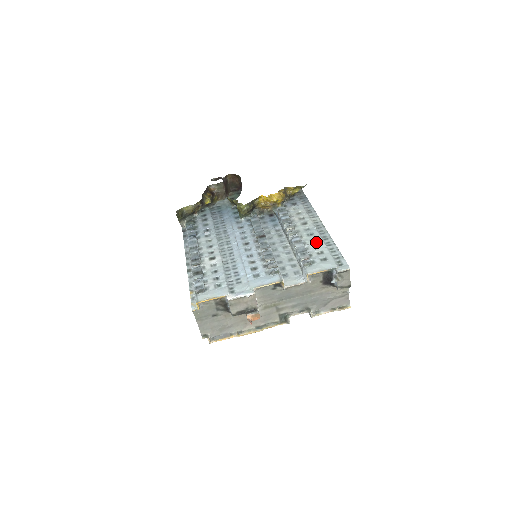
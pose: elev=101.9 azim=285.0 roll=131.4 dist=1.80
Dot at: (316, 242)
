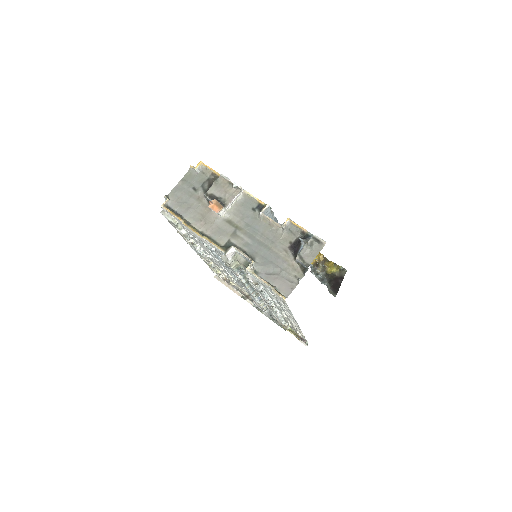
Dot at: occluded
